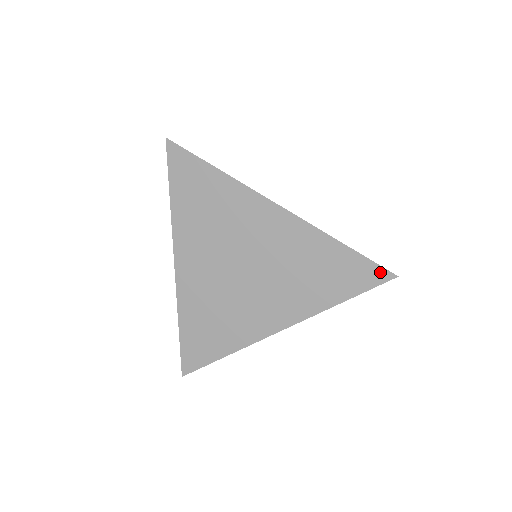
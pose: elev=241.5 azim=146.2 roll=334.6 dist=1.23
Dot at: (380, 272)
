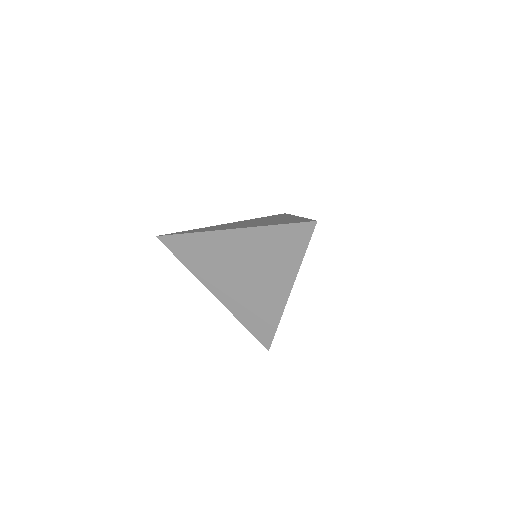
Dot at: (306, 226)
